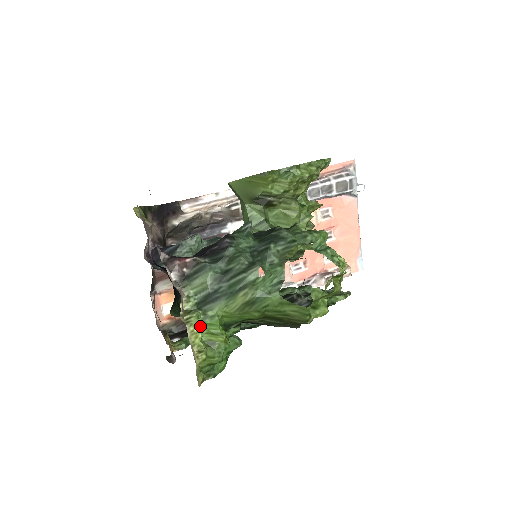
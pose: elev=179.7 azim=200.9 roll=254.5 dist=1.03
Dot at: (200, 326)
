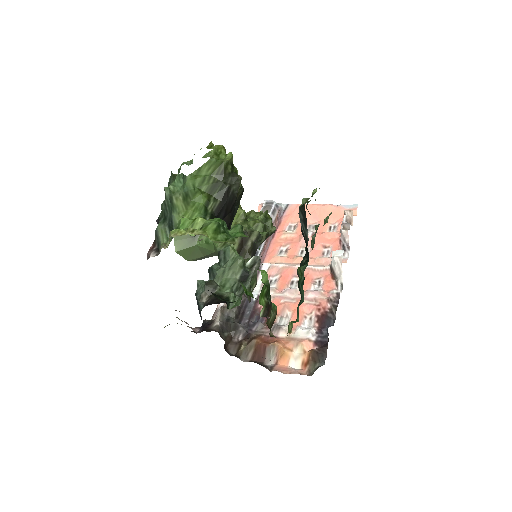
Dot at: (177, 230)
